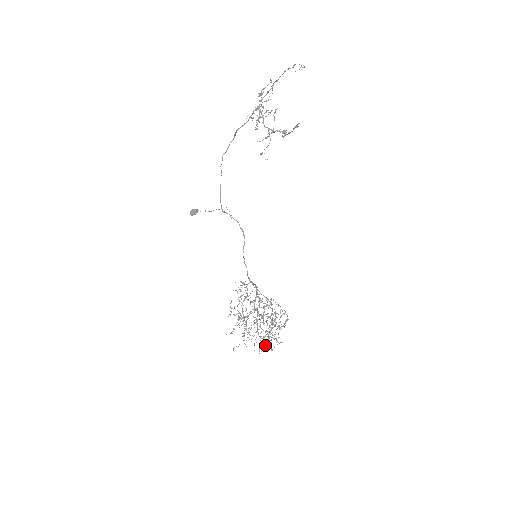
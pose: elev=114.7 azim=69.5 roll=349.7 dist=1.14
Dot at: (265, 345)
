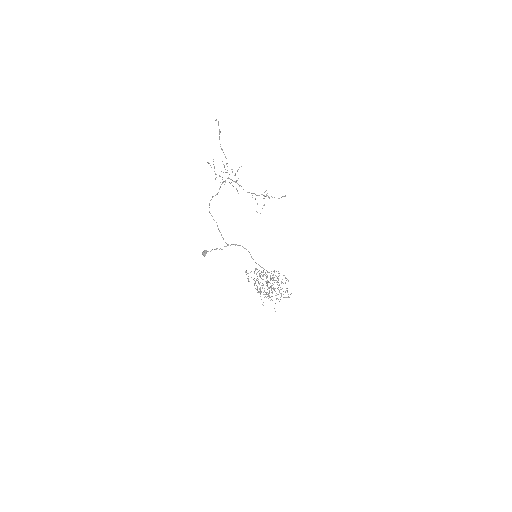
Dot at: occluded
